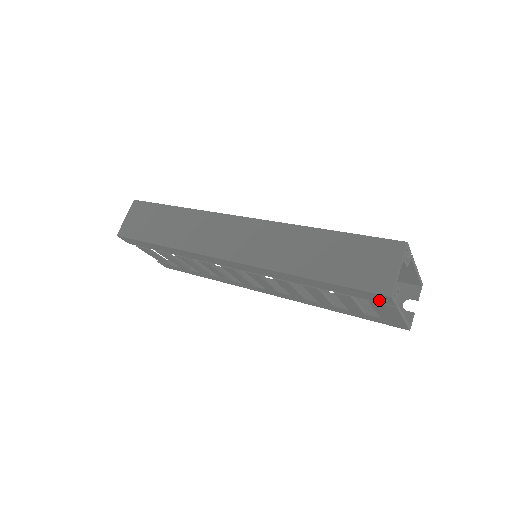
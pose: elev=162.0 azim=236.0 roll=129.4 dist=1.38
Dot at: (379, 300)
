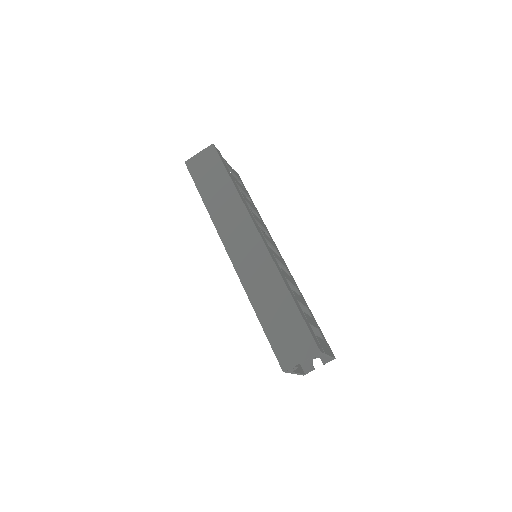
Dot at: occluded
